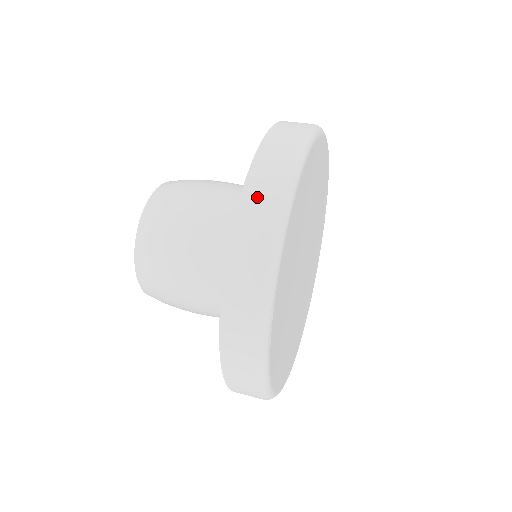
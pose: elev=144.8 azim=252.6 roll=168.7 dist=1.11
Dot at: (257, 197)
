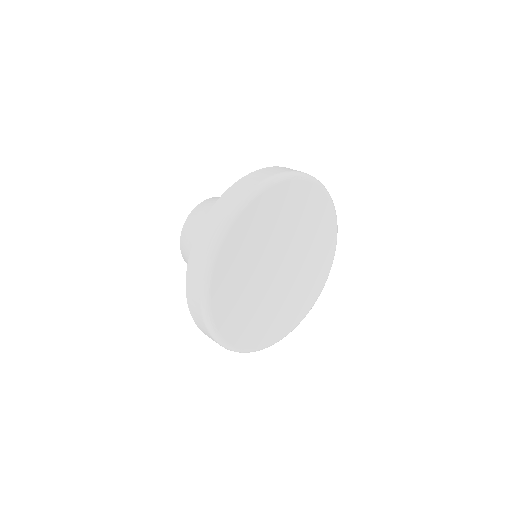
Dot at: (198, 251)
